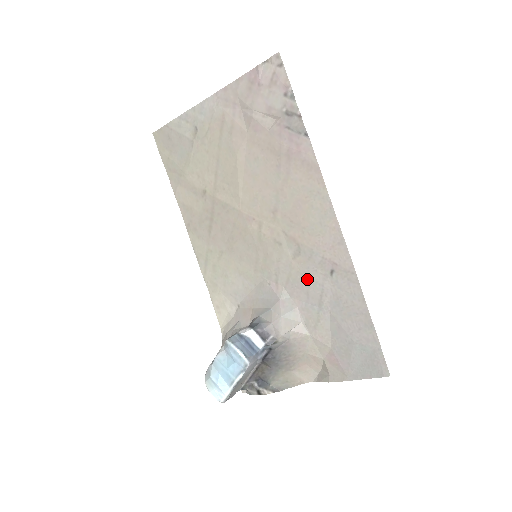
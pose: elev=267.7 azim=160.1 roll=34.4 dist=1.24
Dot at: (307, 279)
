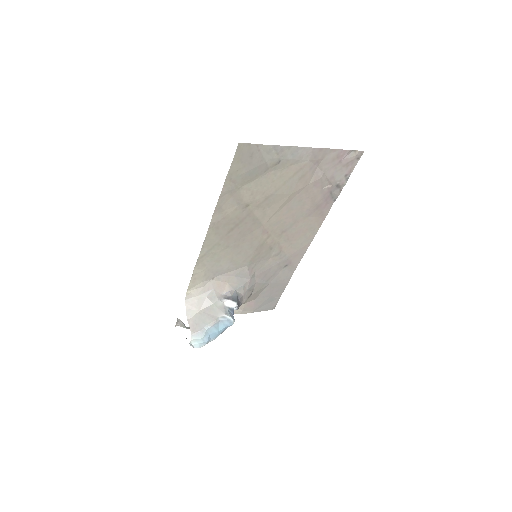
Dot at: (271, 268)
